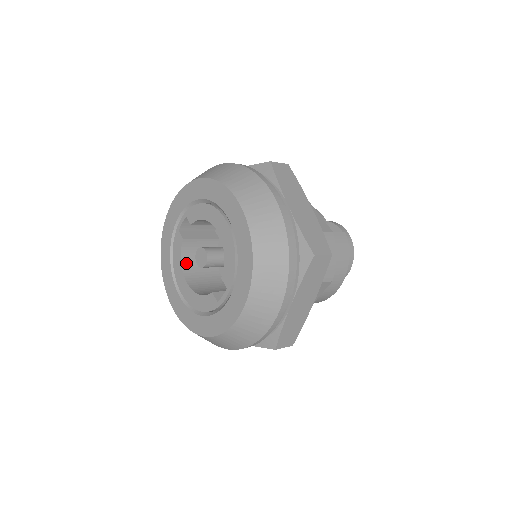
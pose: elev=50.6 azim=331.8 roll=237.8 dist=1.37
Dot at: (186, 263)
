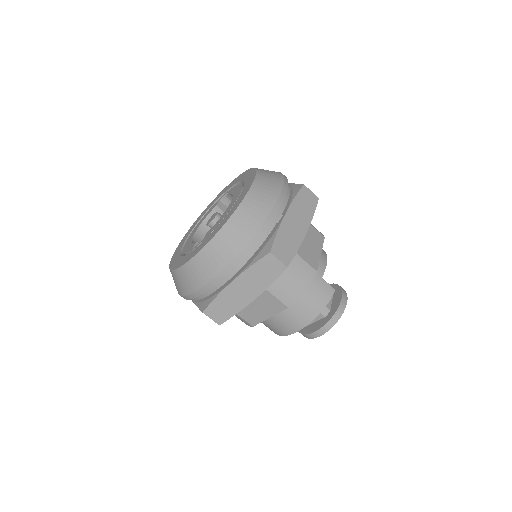
Dot at: occluded
